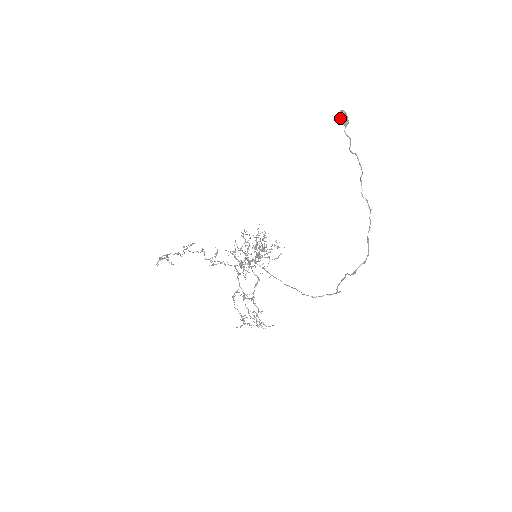
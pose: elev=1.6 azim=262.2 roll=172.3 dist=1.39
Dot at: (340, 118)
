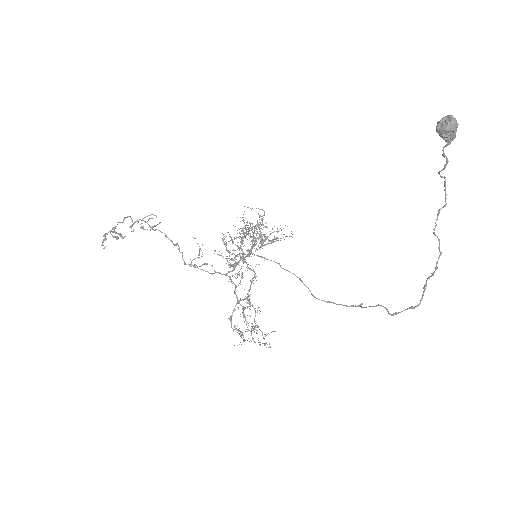
Dot at: (445, 132)
